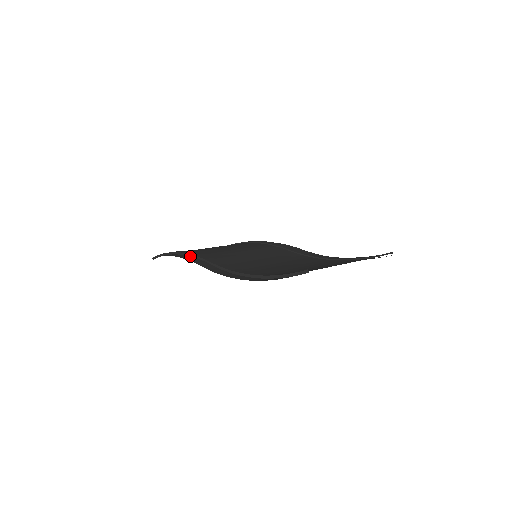
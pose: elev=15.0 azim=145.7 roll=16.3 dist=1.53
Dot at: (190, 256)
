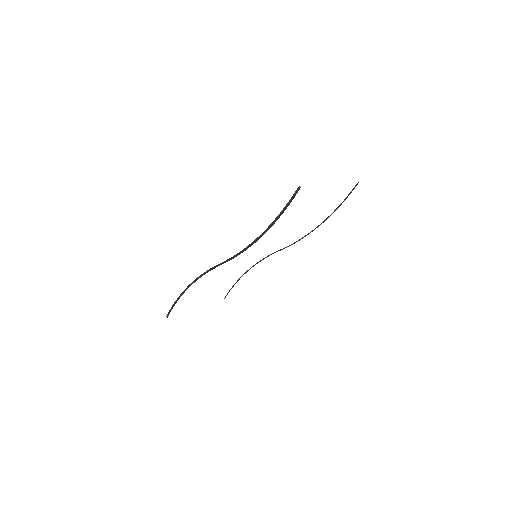
Dot at: (200, 277)
